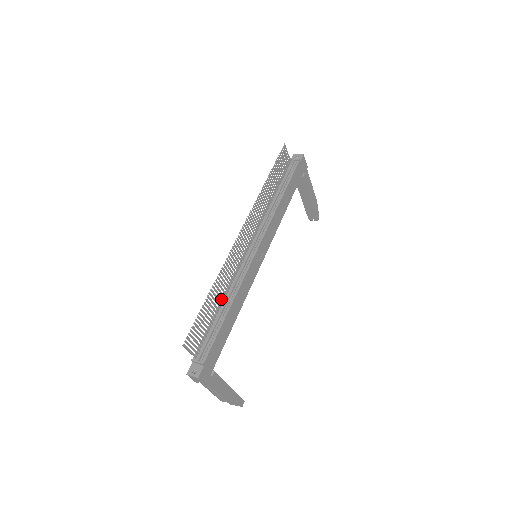
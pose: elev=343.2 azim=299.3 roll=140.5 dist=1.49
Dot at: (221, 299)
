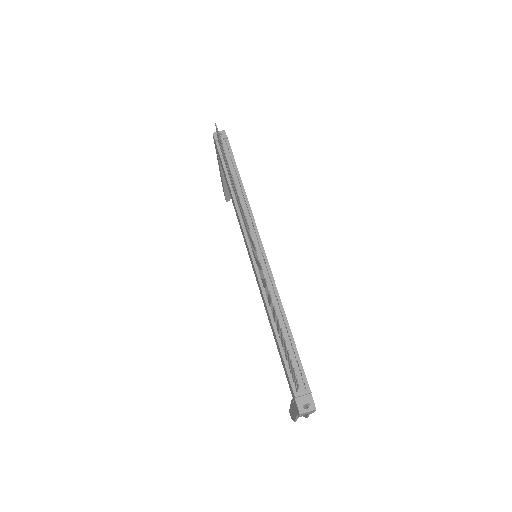
Dot at: (274, 317)
